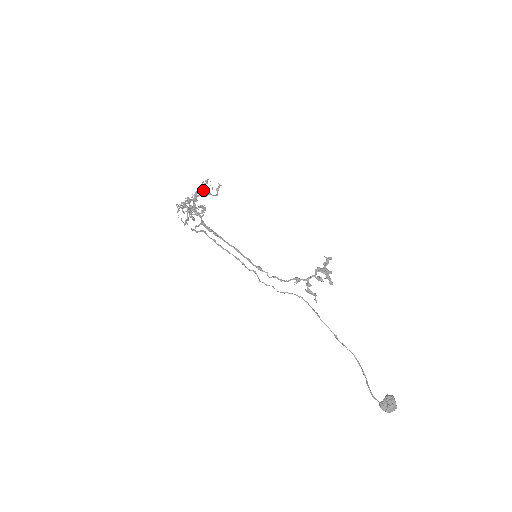
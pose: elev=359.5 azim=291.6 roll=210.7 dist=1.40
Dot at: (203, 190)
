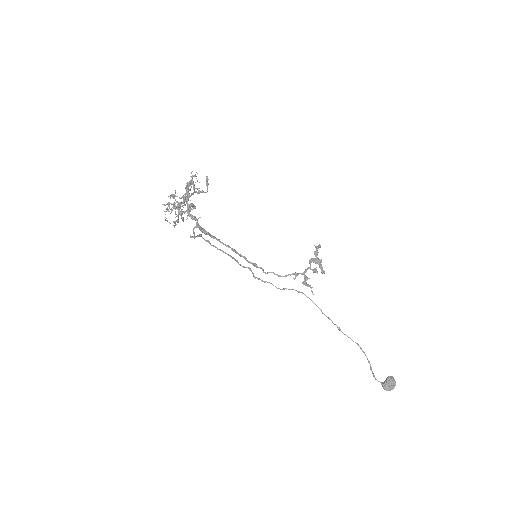
Dot at: (195, 188)
